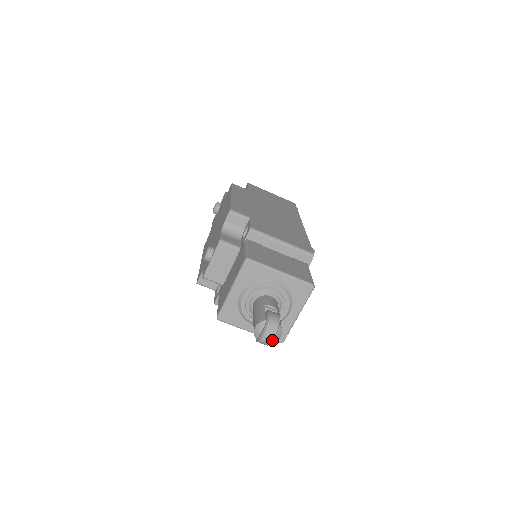
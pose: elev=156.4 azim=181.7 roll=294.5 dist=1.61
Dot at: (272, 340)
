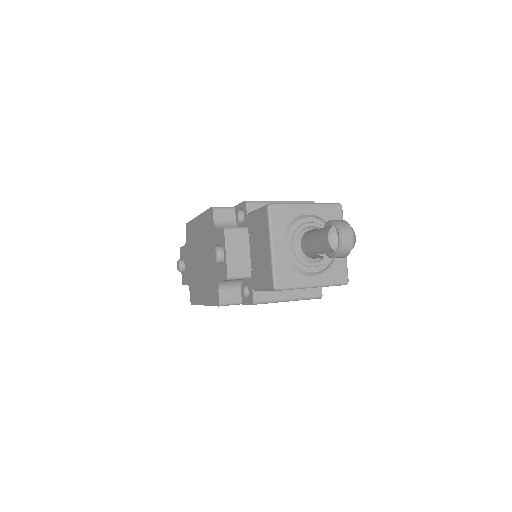
Dot at: (353, 239)
